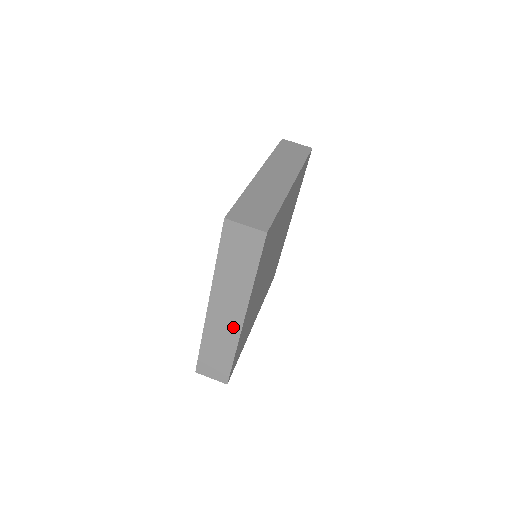
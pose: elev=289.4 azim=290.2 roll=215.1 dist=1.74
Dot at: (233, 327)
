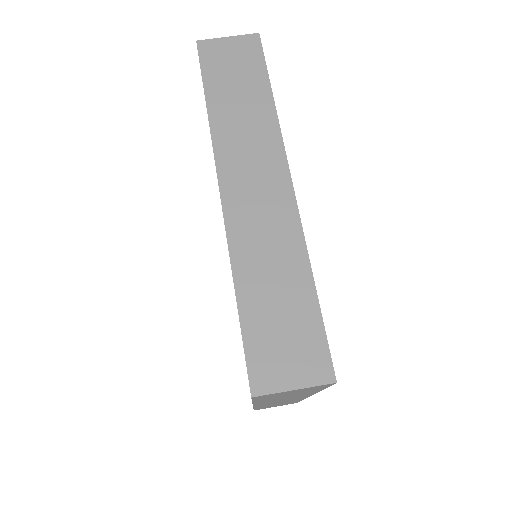
Dot at: occluded
